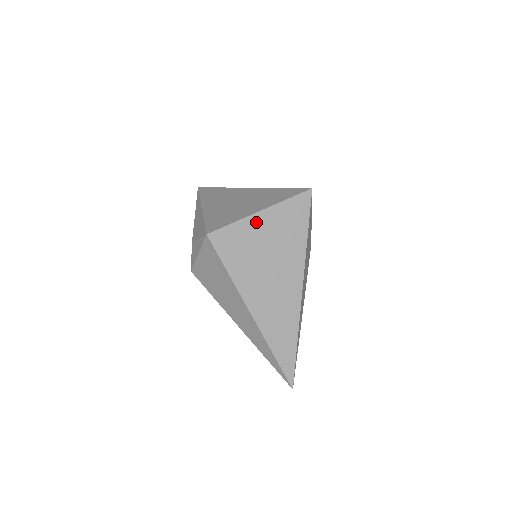
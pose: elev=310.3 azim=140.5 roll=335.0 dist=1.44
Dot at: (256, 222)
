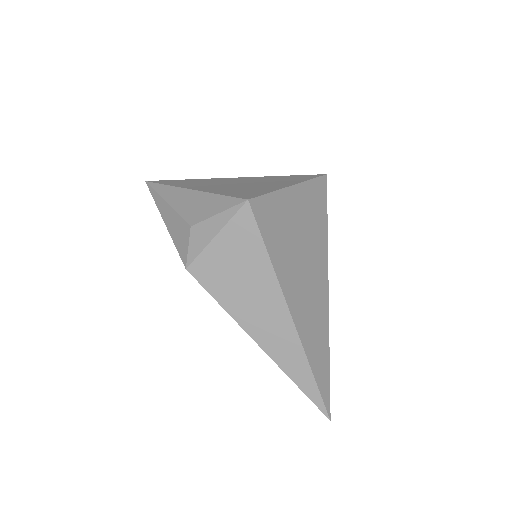
Dot at: (289, 198)
